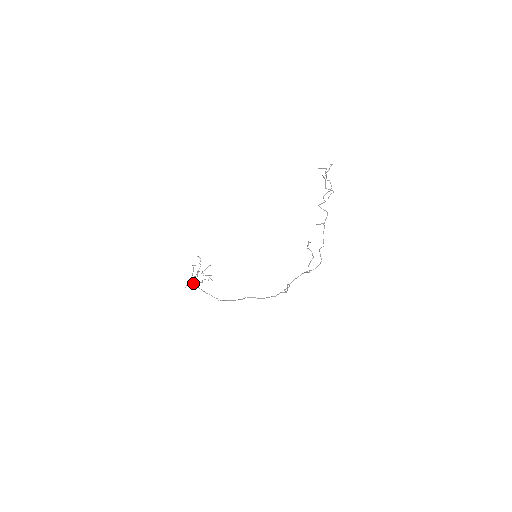
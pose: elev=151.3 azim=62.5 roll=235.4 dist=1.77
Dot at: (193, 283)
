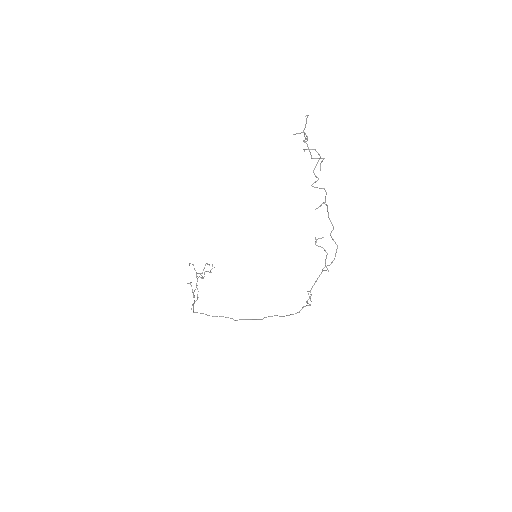
Dot at: (197, 295)
